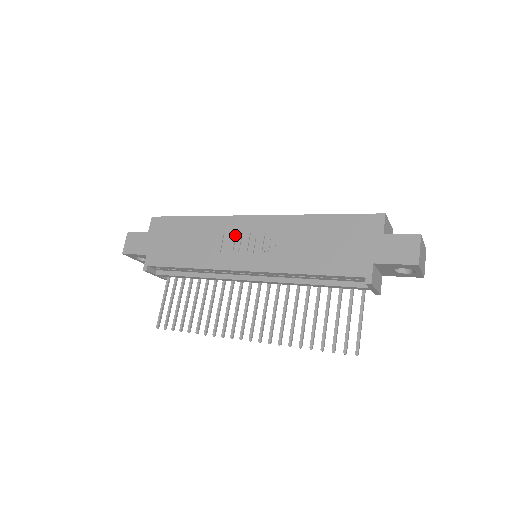
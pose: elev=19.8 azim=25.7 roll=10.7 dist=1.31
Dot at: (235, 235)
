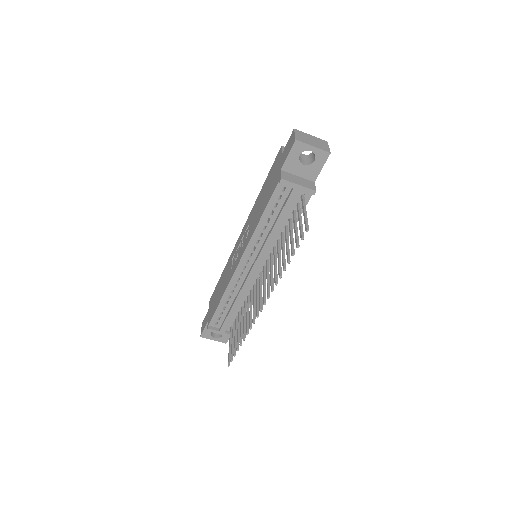
Dot at: (235, 253)
